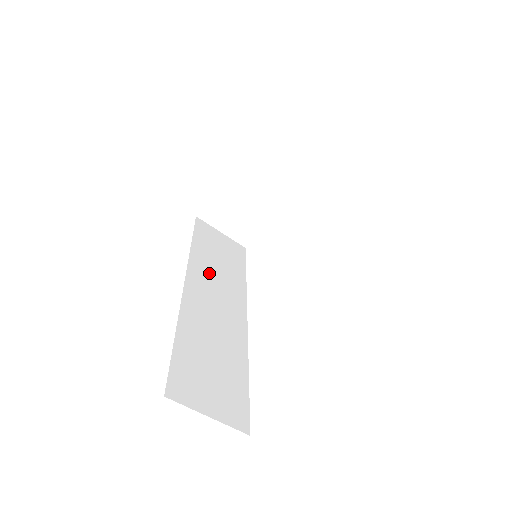
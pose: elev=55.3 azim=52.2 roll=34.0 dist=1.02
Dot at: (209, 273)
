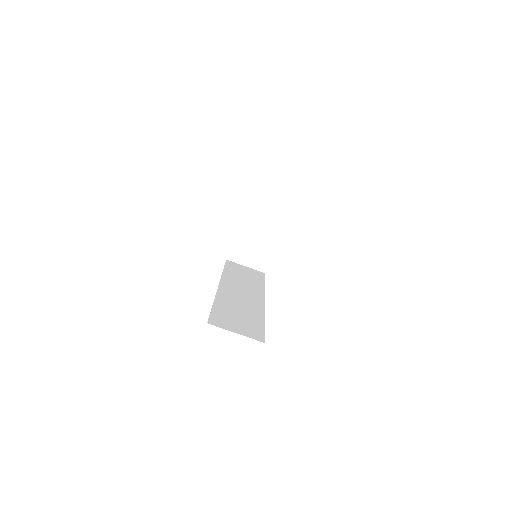
Dot at: (236, 283)
